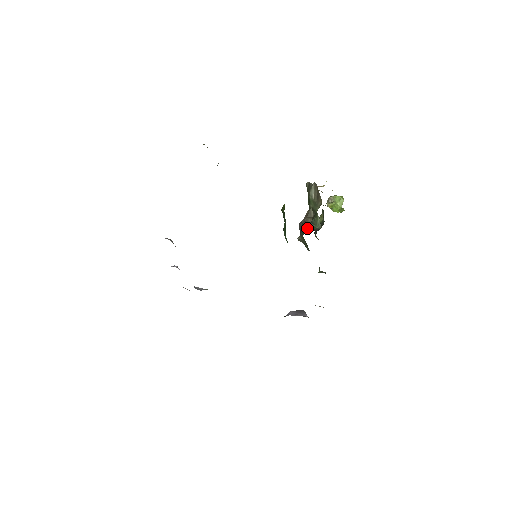
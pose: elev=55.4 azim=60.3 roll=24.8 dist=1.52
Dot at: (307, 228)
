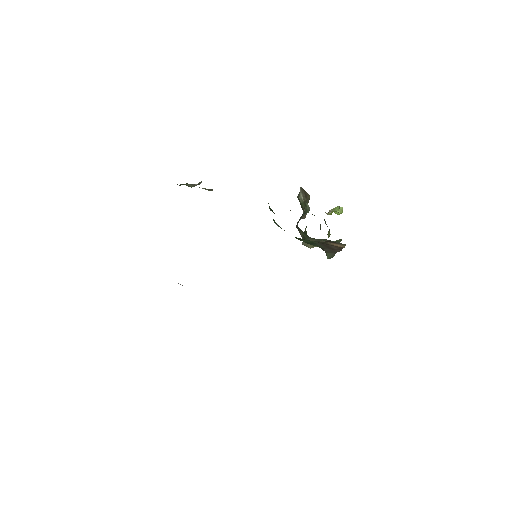
Dot at: occluded
